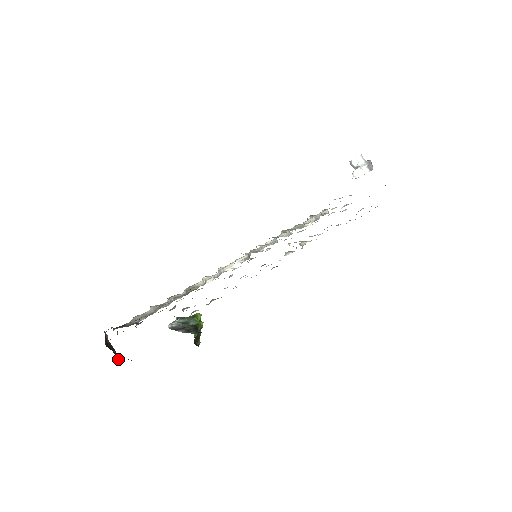
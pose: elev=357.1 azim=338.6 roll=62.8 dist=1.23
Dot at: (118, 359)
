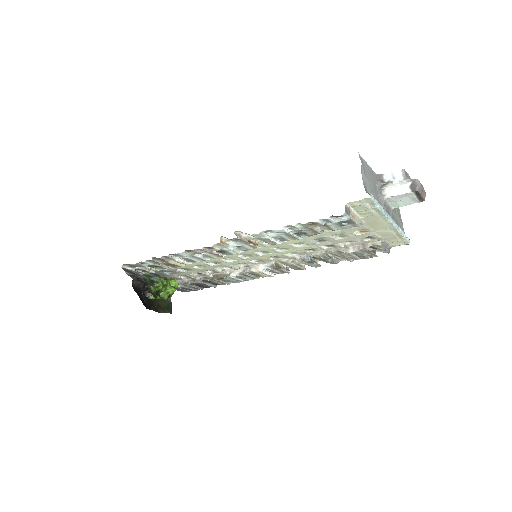
Dot at: (162, 312)
